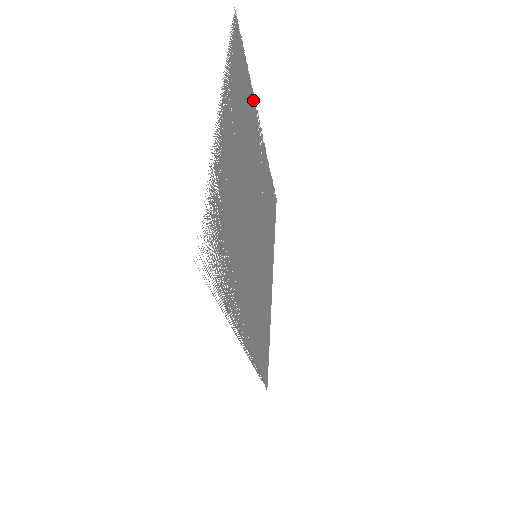
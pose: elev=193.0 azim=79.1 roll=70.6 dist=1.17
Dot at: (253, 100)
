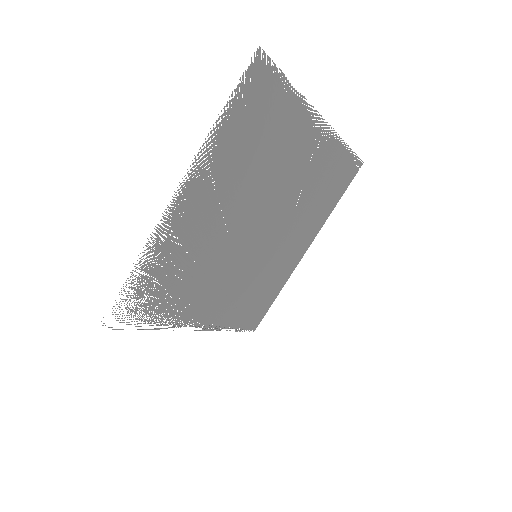
Dot at: (303, 110)
